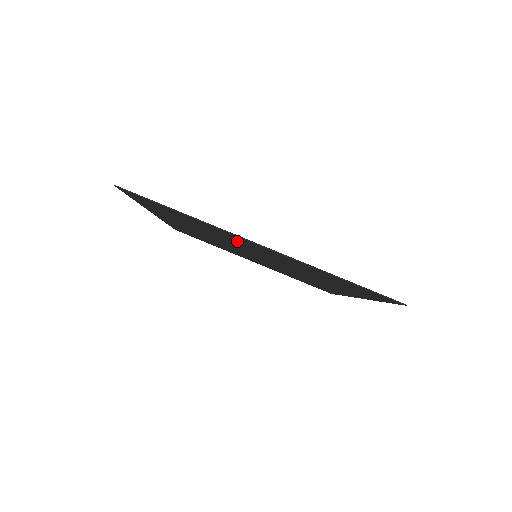
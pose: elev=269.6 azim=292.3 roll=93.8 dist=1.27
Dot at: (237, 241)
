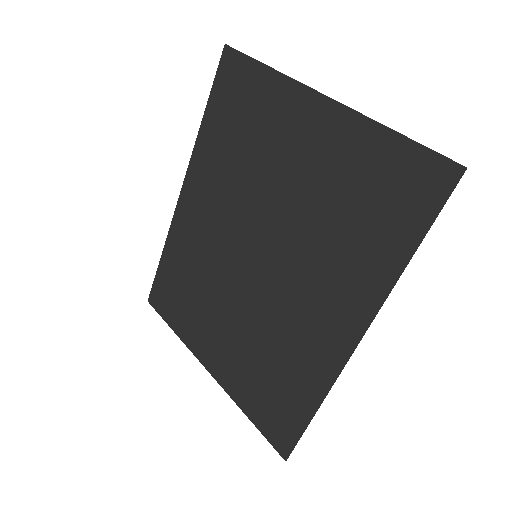
Dot at: (281, 144)
